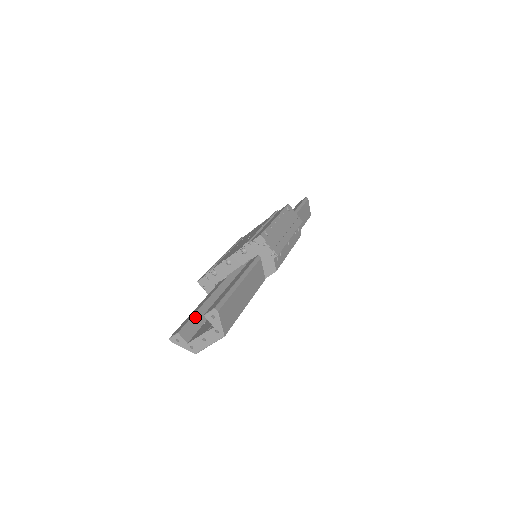
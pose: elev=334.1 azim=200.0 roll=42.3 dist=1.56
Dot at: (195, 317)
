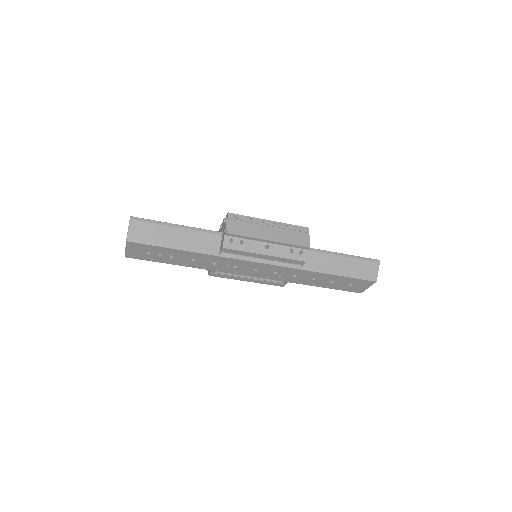
Dot at: occluded
